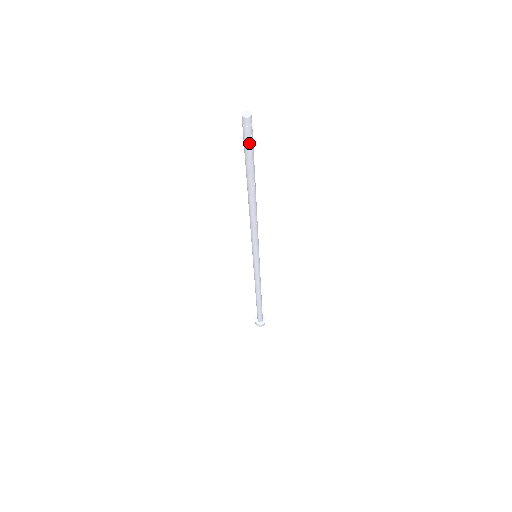
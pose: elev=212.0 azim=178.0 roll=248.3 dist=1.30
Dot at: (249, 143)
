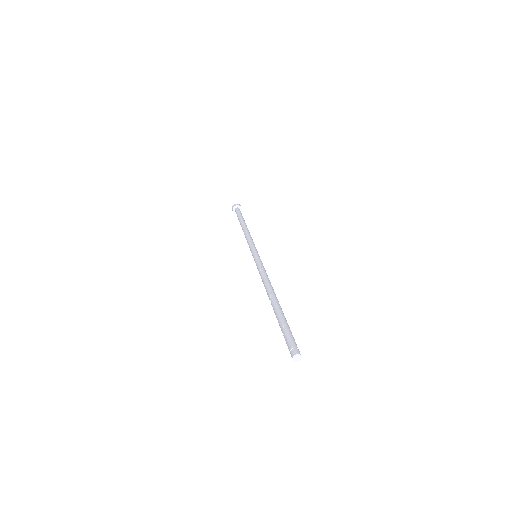
Dot at: (287, 342)
